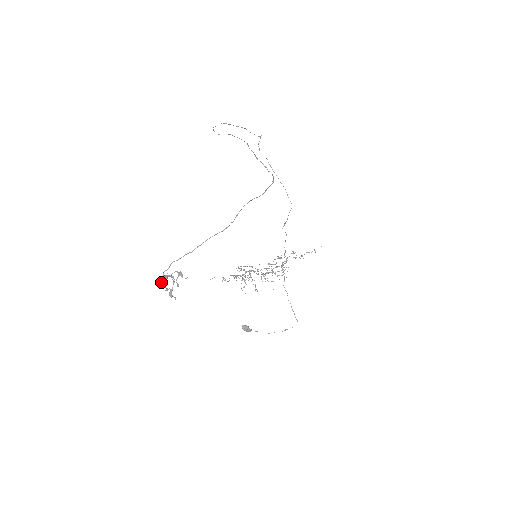
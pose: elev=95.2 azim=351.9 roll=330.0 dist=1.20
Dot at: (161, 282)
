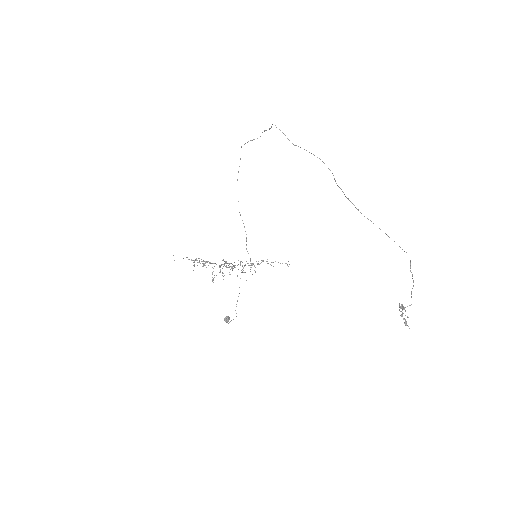
Dot at: occluded
